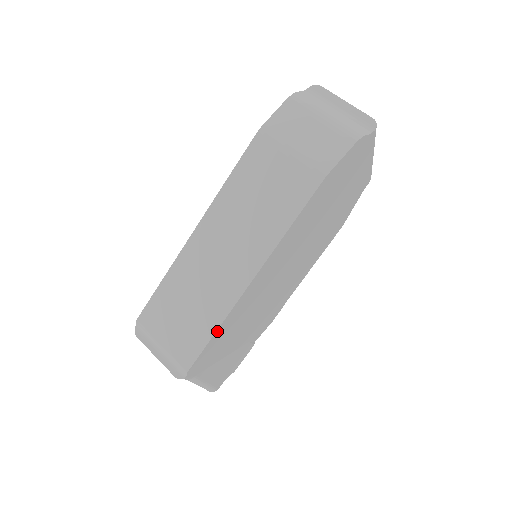
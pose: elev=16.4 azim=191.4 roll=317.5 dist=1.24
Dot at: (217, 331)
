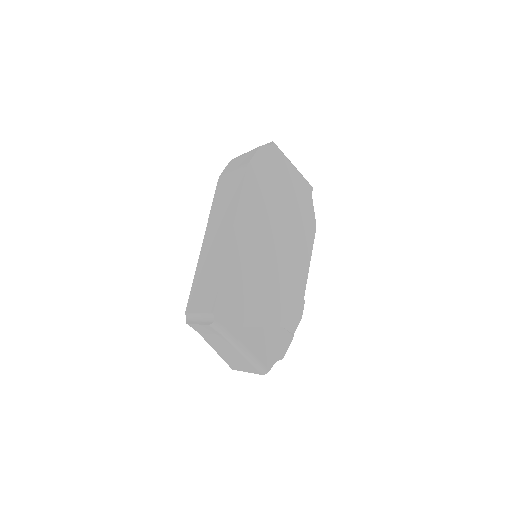
Dot at: (223, 277)
